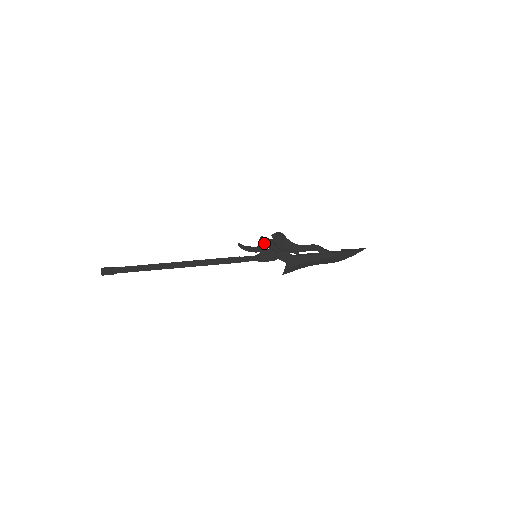
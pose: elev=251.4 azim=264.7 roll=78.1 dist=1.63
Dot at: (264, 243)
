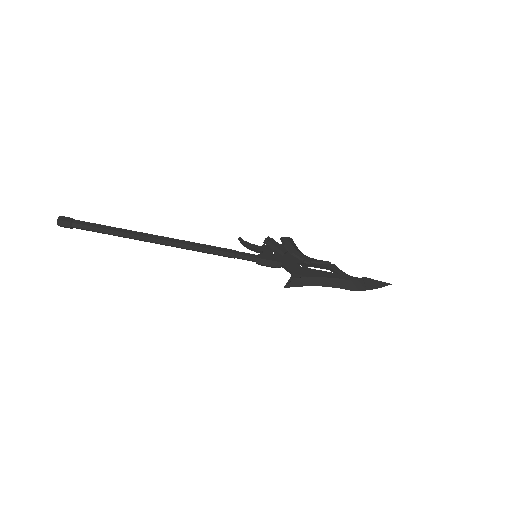
Dot at: (270, 240)
